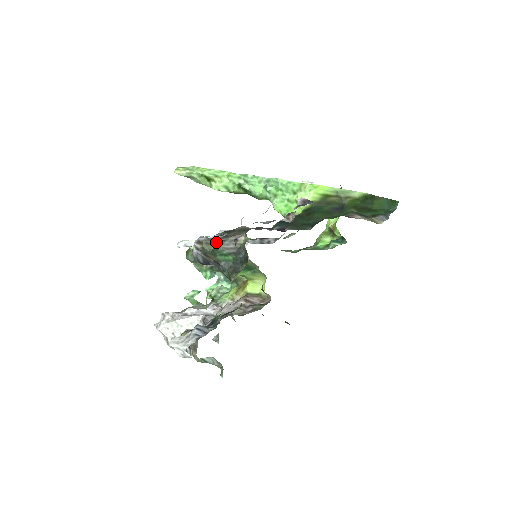
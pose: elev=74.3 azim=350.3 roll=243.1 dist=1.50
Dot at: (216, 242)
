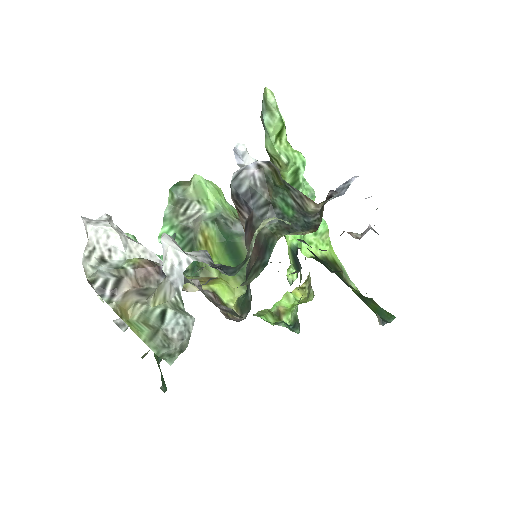
Dot at: (284, 182)
